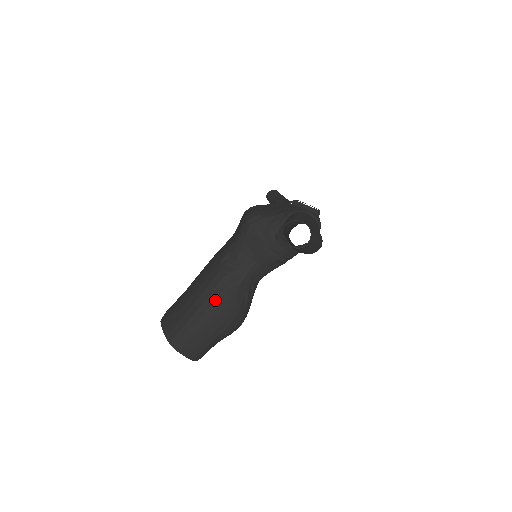
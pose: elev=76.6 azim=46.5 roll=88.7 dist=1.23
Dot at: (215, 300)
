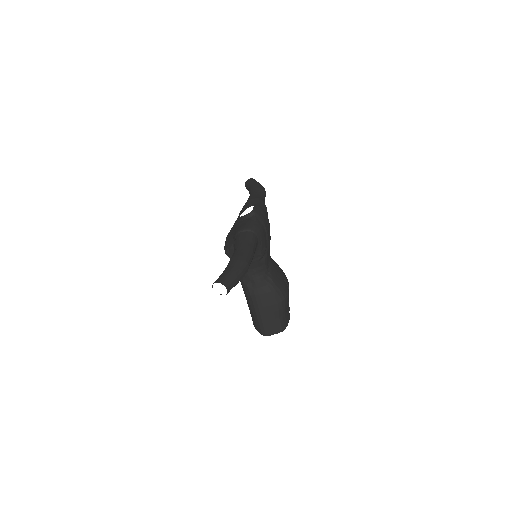
Dot at: (257, 302)
